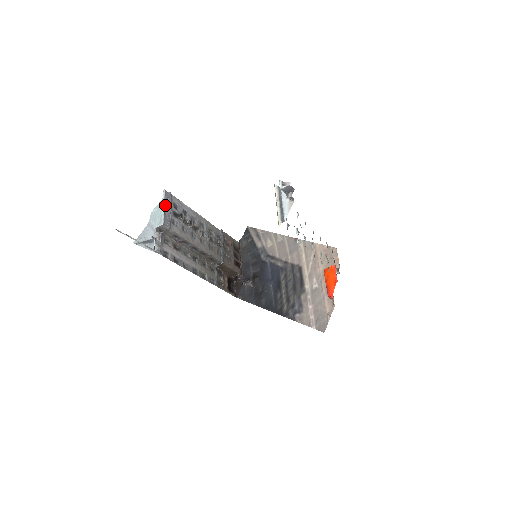
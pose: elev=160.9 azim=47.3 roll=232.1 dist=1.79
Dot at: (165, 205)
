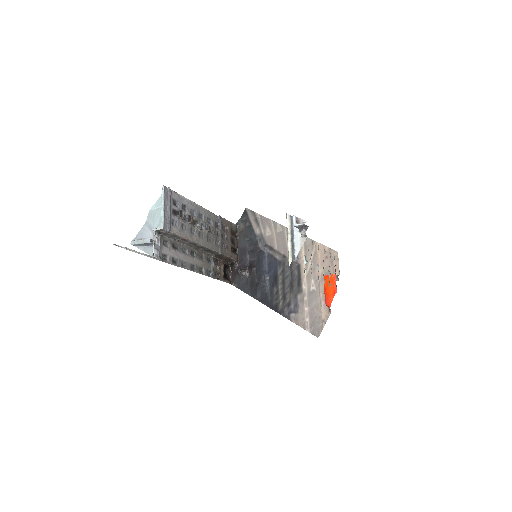
Dot at: (164, 205)
